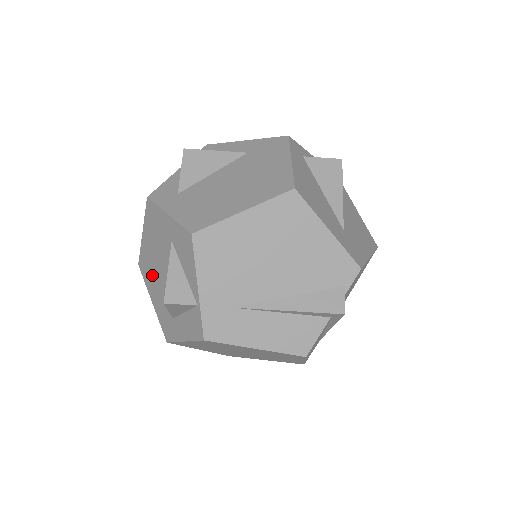
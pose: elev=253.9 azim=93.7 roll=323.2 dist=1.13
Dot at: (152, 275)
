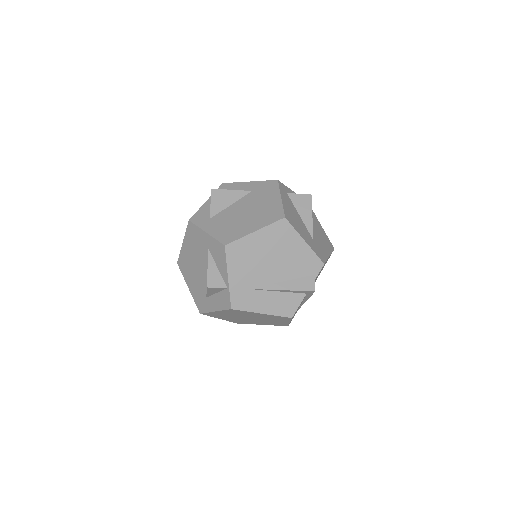
Dot at: (190, 270)
